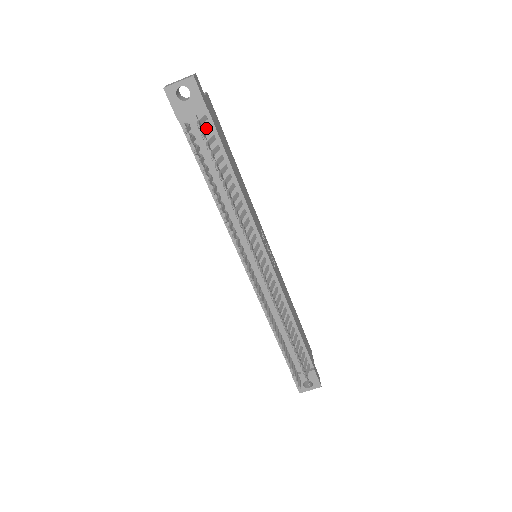
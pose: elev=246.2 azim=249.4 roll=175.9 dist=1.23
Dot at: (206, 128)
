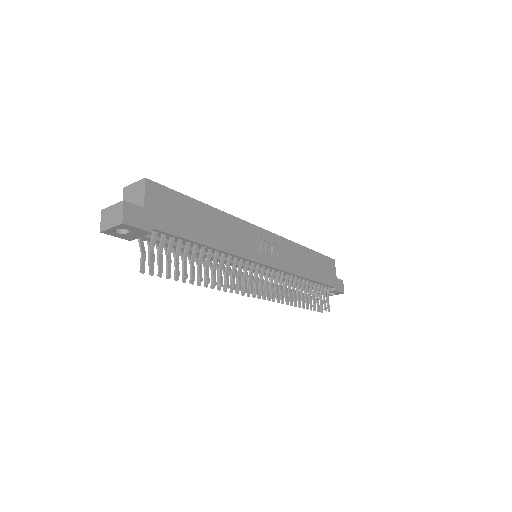
Dot at: (160, 244)
